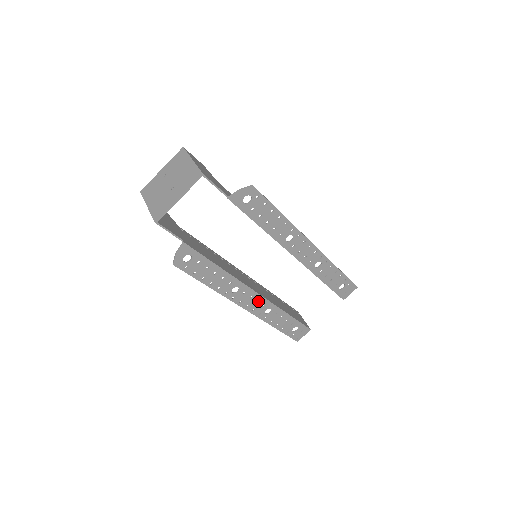
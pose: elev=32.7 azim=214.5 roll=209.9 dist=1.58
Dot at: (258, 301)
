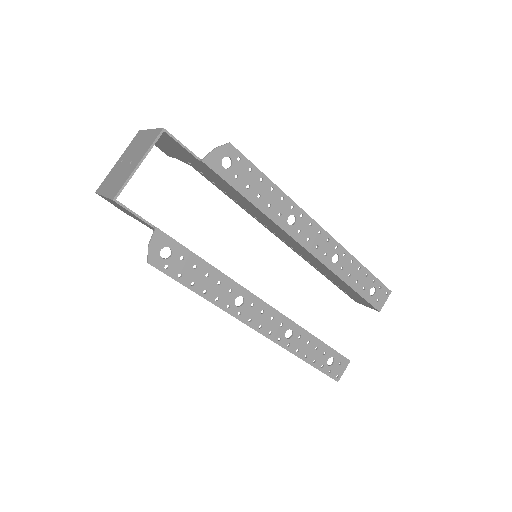
Dot at: (273, 318)
